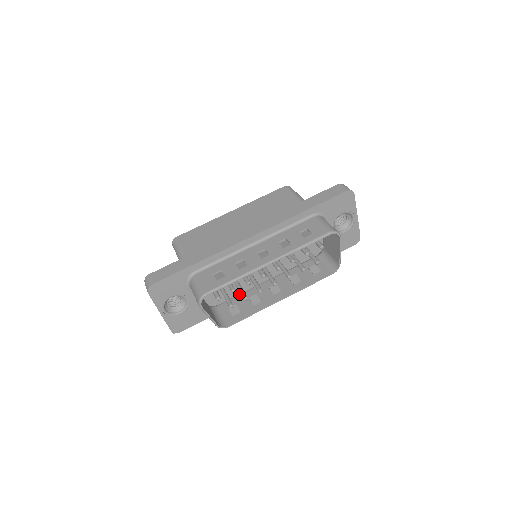
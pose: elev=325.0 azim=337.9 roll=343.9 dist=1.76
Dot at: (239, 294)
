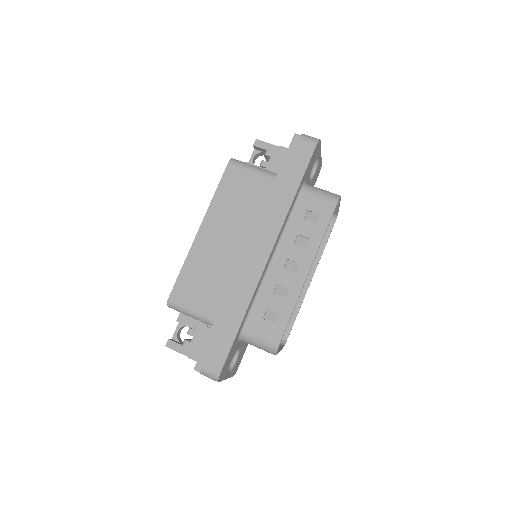
Dot at: occluded
